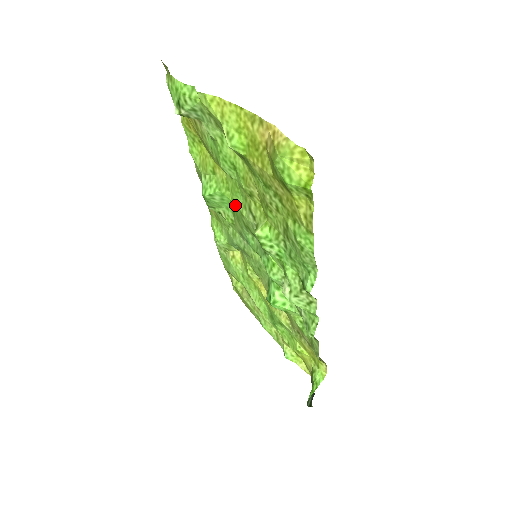
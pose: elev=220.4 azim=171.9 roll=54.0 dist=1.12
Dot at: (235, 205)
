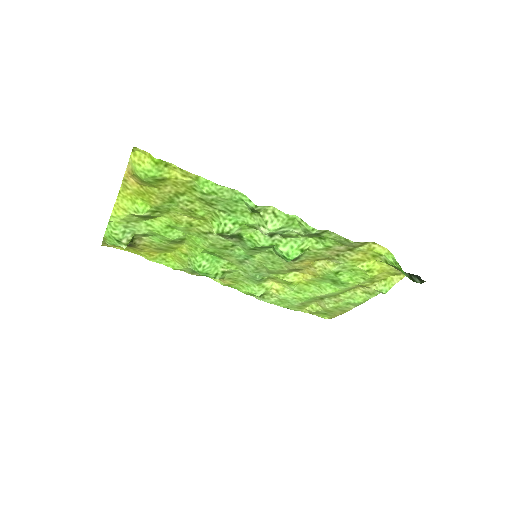
Dot at: (207, 248)
